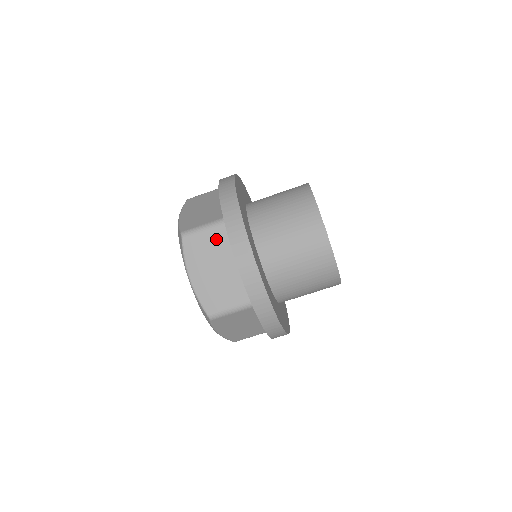
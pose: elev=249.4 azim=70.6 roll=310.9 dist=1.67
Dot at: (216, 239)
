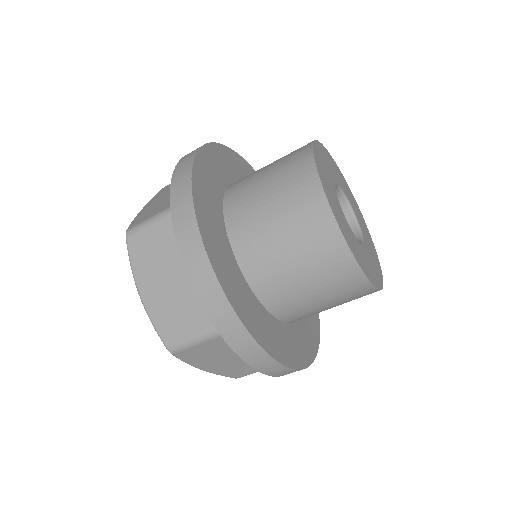
Dot at: (220, 345)
